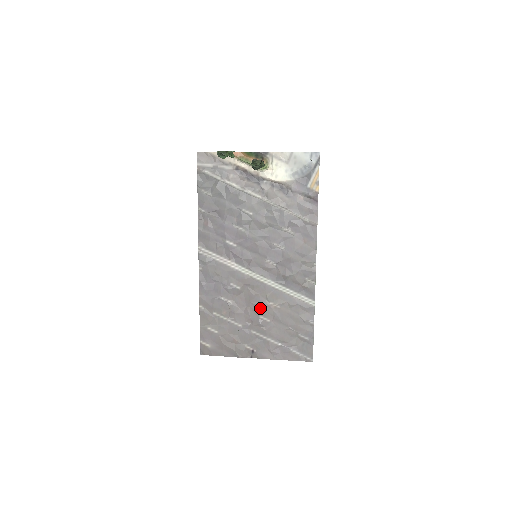
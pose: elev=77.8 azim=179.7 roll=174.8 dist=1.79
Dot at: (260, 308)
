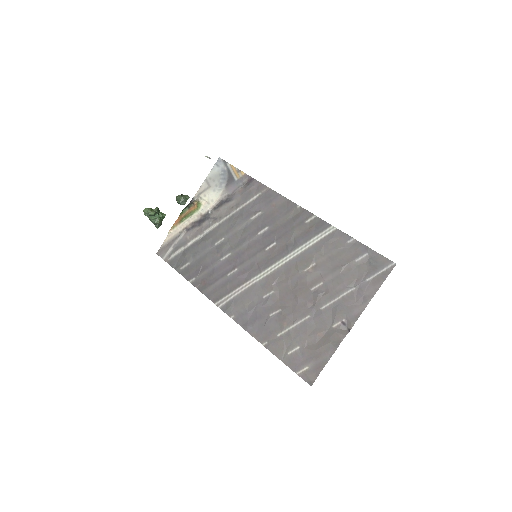
Dot at: (303, 284)
